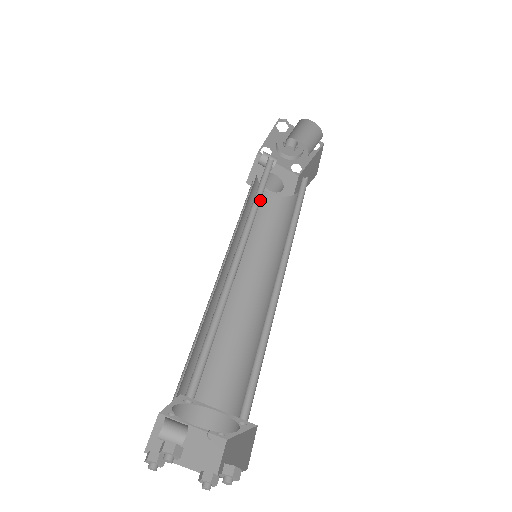
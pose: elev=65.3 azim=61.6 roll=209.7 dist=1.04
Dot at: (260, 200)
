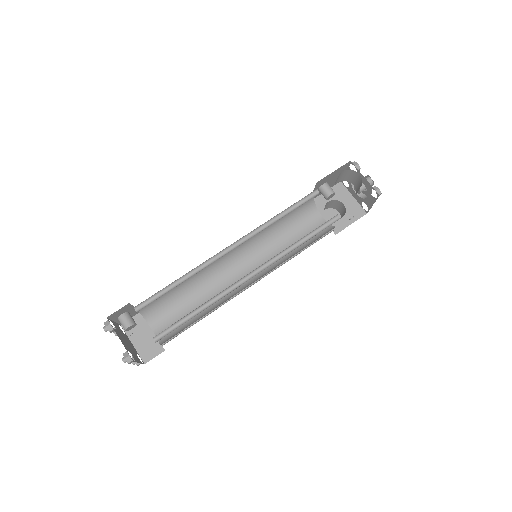
Dot at: occluded
